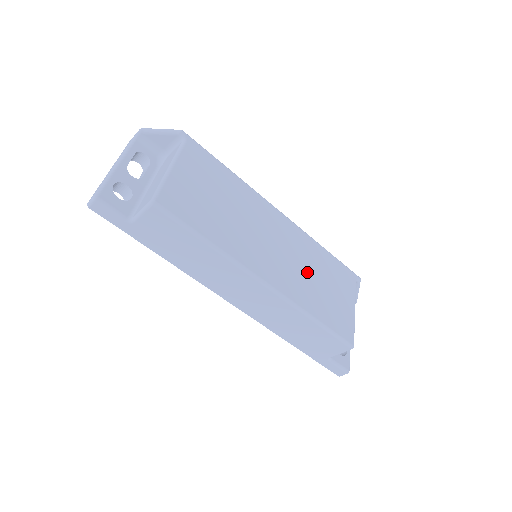
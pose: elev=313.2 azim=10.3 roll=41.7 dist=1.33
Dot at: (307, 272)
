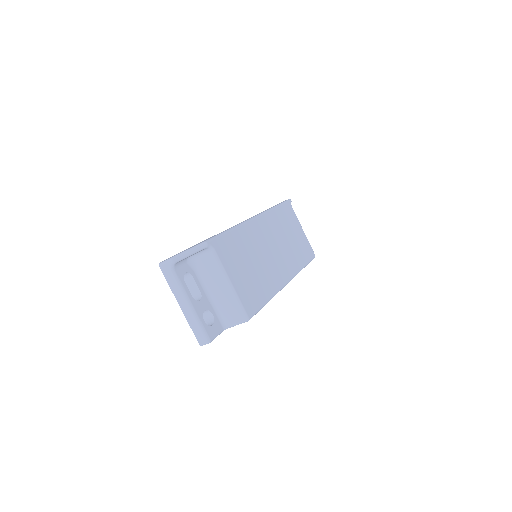
Dot at: (286, 242)
